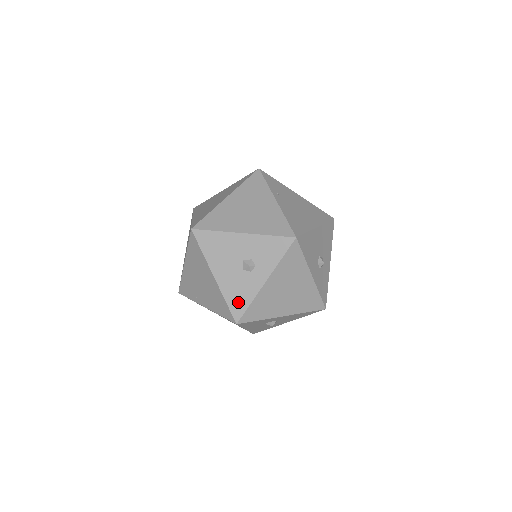
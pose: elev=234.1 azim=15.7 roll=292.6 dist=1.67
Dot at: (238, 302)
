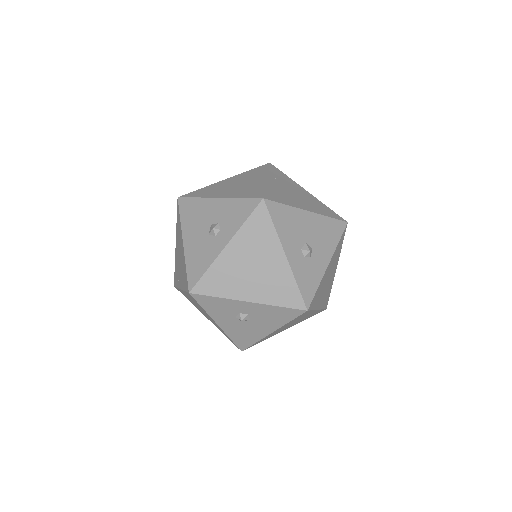
Dot at: (196, 268)
